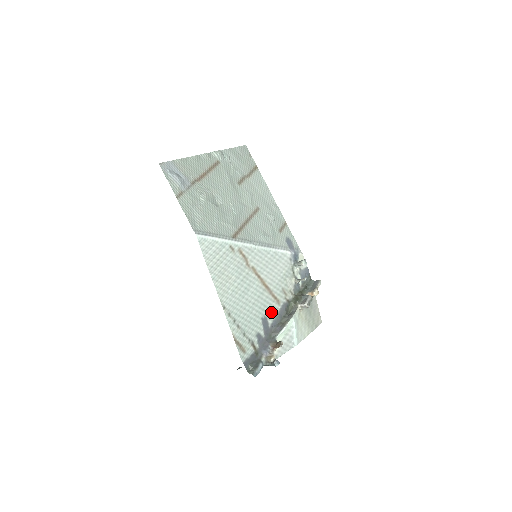
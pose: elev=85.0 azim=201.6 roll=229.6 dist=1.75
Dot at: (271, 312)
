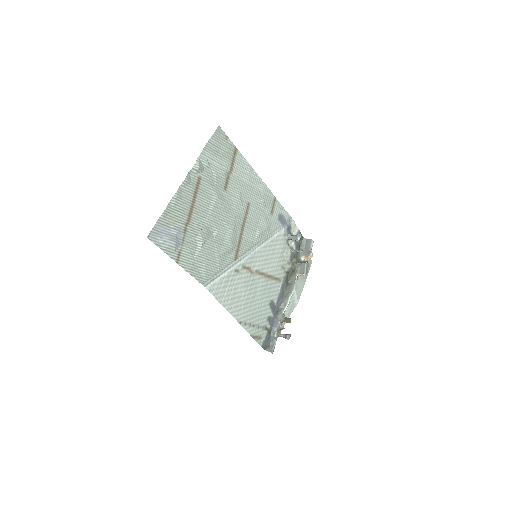
Dot at: (275, 293)
